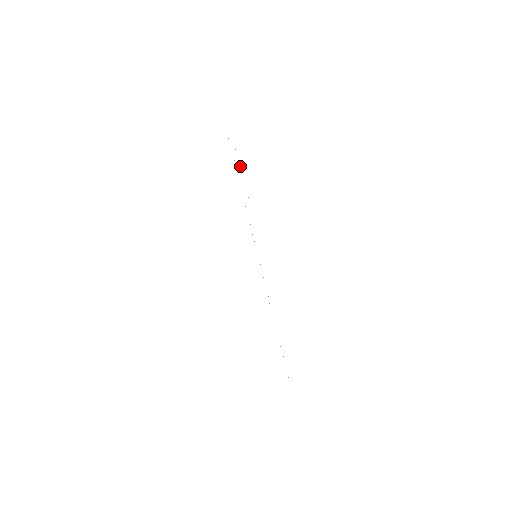
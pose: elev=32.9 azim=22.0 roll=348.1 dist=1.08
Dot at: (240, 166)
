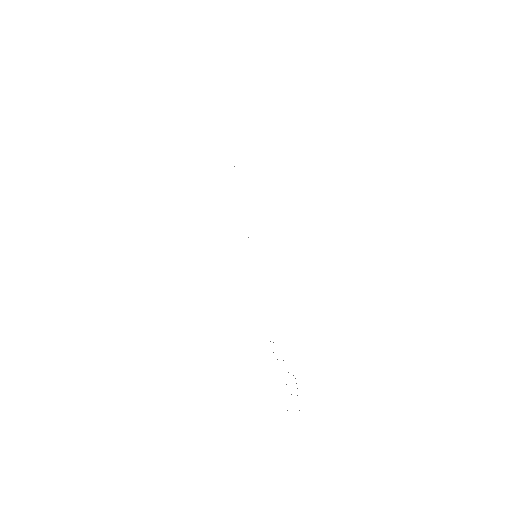
Dot at: occluded
